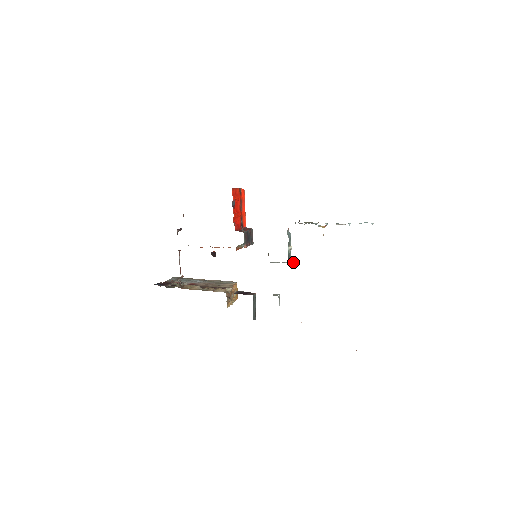
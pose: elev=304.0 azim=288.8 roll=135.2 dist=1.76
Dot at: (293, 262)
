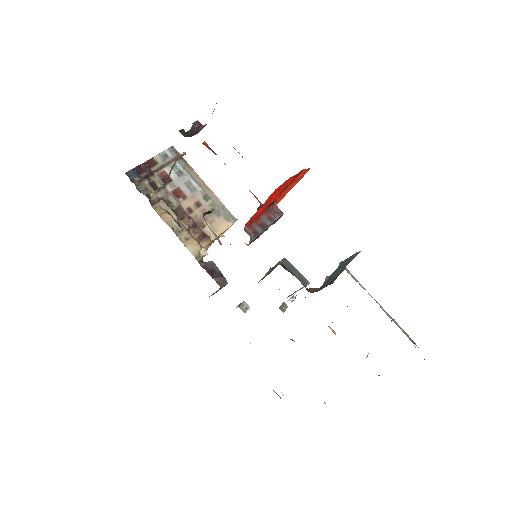
Dot at: occluded
